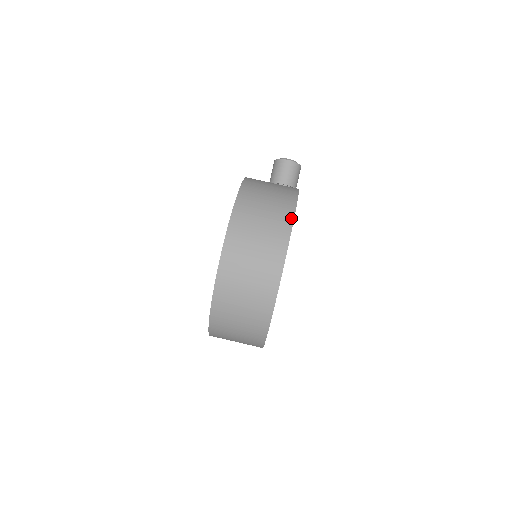
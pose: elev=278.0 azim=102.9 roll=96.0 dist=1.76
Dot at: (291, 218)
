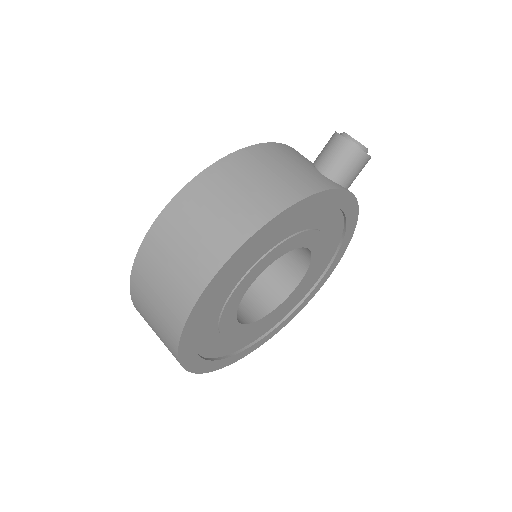
Dot at: (256, 226)
